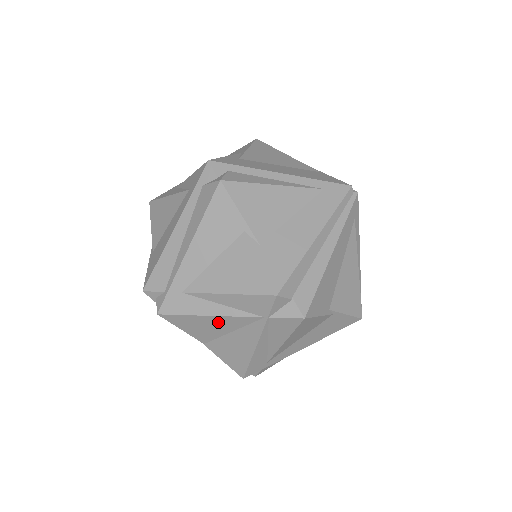
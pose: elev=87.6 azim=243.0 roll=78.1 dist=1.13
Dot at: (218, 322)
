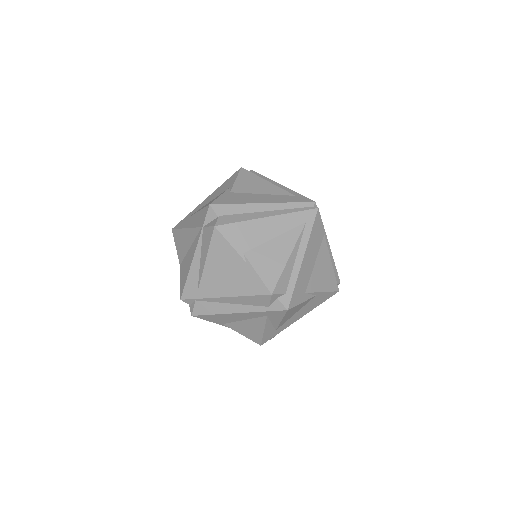
Dot at: (188, 236)
